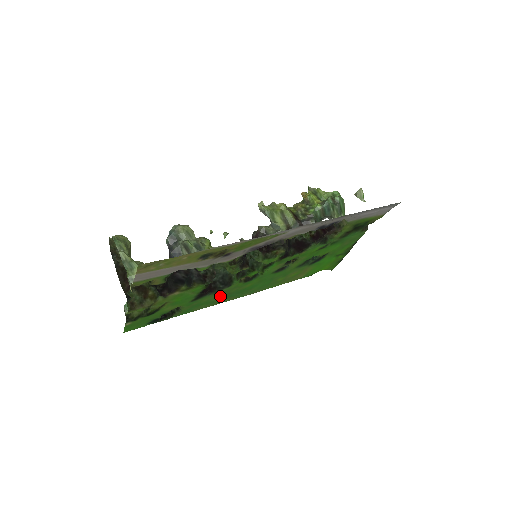
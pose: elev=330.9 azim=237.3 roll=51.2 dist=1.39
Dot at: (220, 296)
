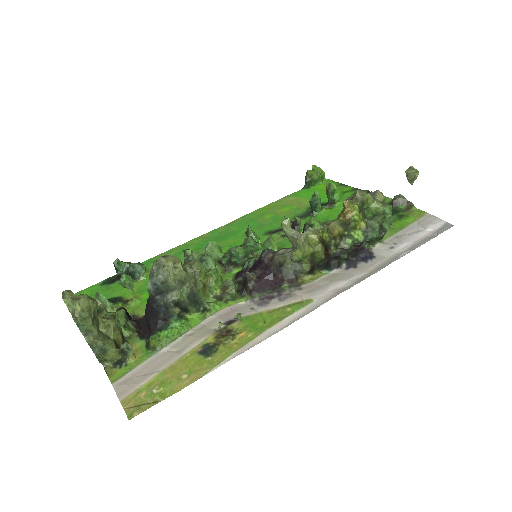
Dot at: occluded
